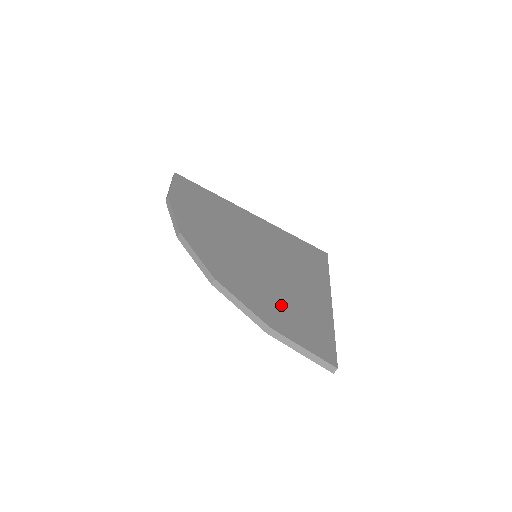
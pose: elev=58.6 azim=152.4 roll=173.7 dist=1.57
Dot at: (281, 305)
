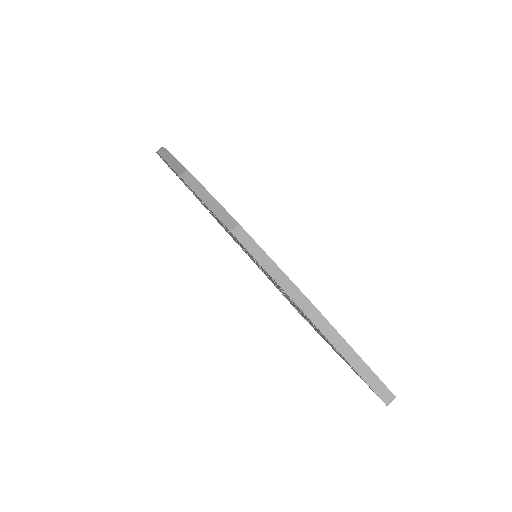
Dot at: occluded
